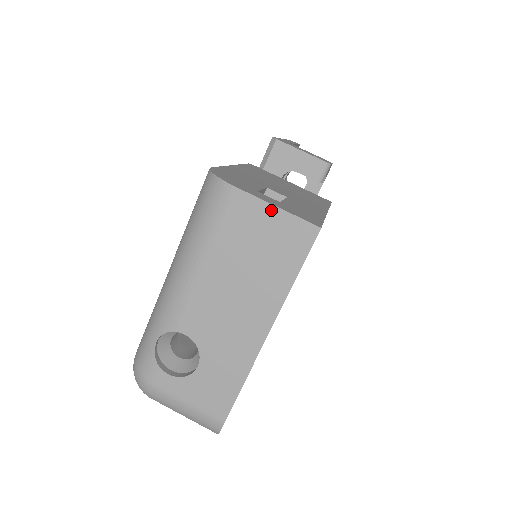
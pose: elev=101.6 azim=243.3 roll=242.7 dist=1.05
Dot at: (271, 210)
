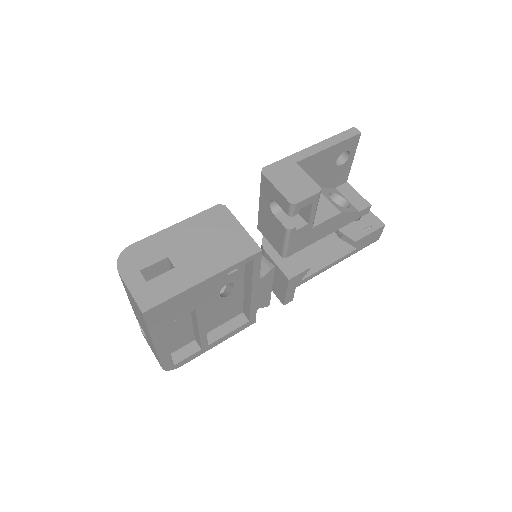
Dot at: (129, 291)
